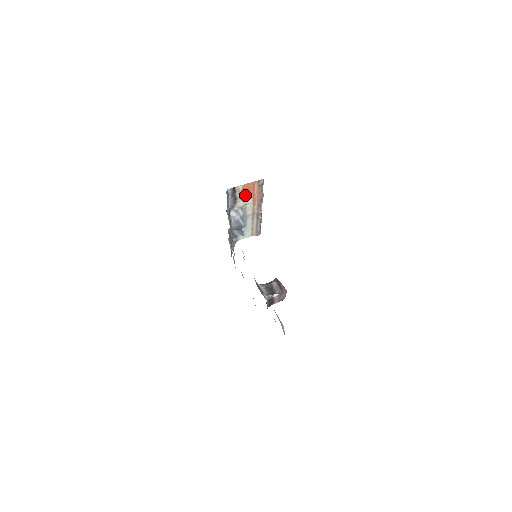
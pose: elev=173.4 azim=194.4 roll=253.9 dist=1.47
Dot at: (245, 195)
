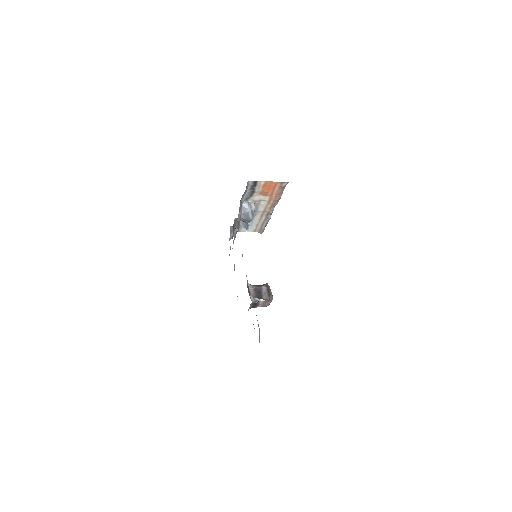
Dot at: (264, 191)
